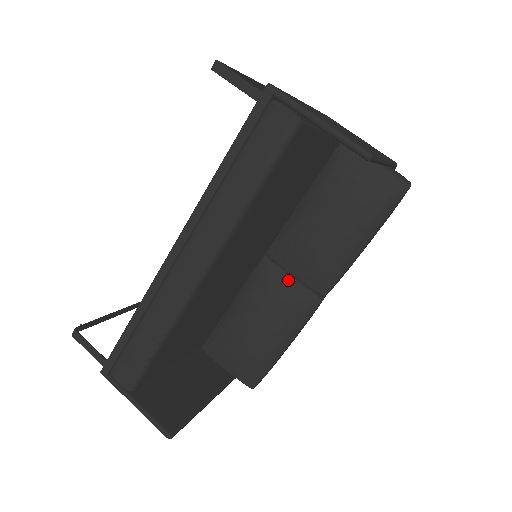
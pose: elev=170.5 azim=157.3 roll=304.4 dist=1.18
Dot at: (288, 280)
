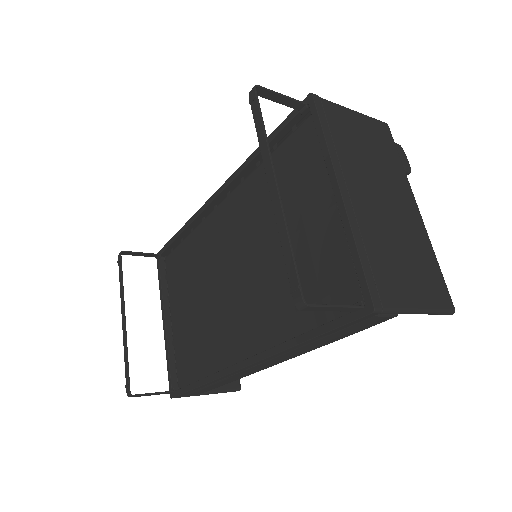
Dot at: occluded
